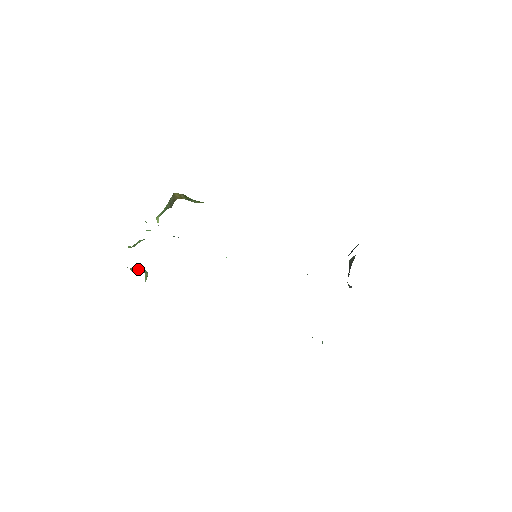
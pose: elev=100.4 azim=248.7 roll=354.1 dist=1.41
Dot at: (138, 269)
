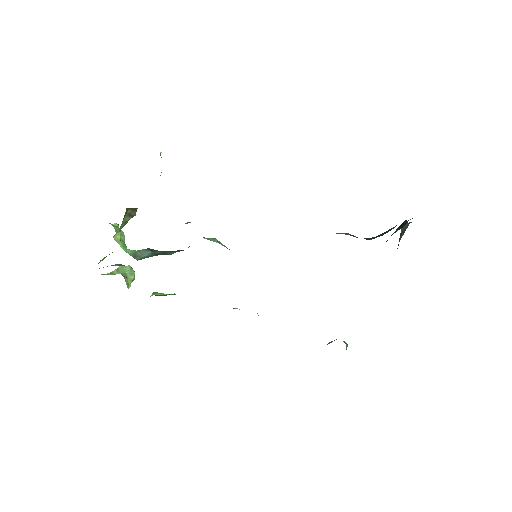
Dot at: (123, 269)
